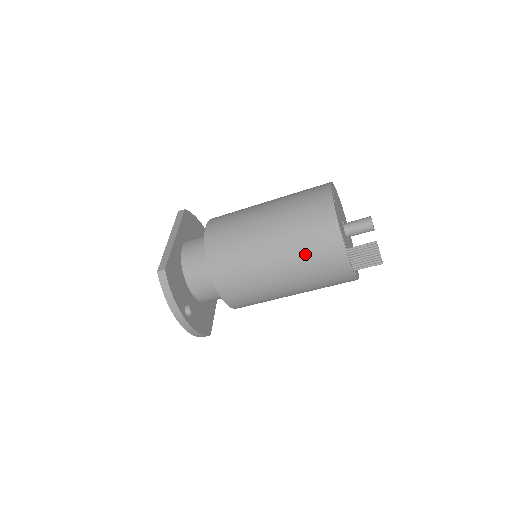
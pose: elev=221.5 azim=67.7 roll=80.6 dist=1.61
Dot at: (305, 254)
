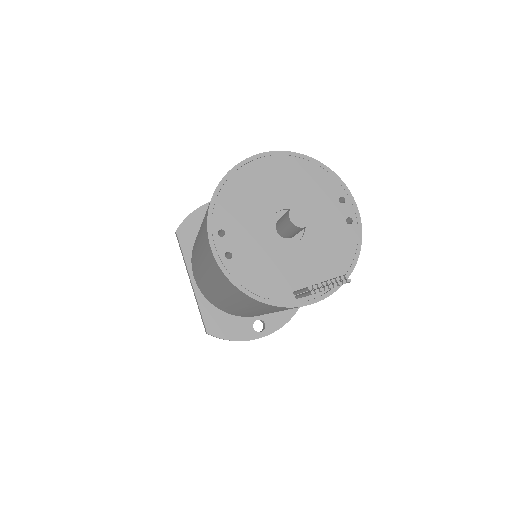
Dot at: (266, 310)
